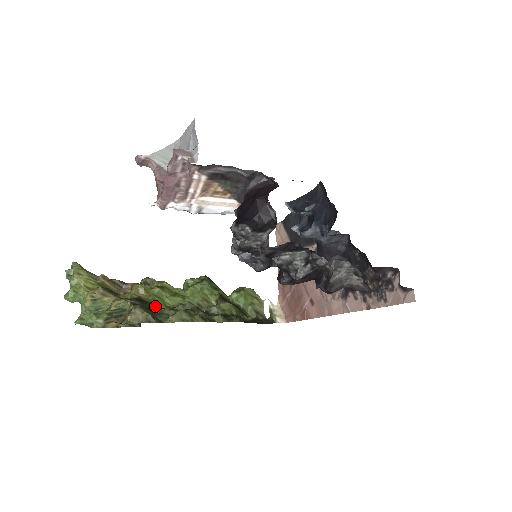
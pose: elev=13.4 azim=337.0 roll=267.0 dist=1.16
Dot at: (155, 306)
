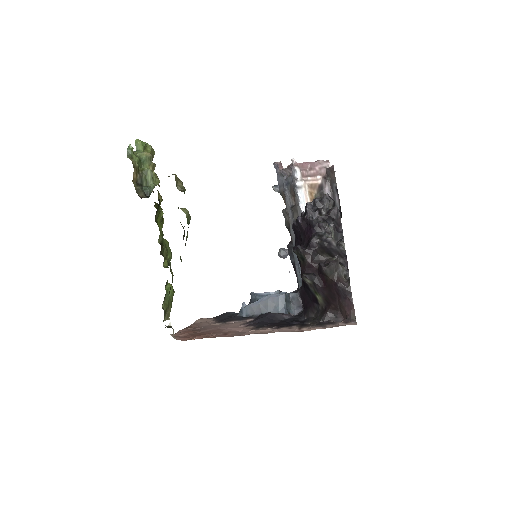
Dot at: (158, 209)
